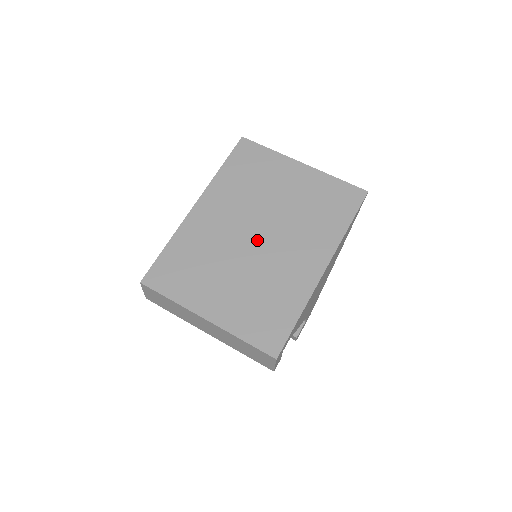
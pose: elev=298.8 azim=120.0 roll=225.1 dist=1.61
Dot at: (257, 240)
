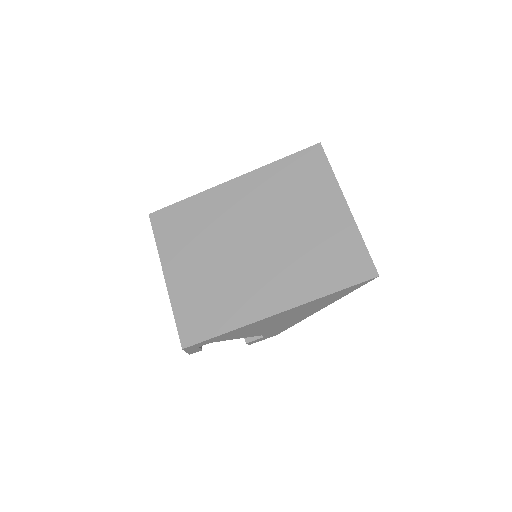
Dot at: (250, 246)
